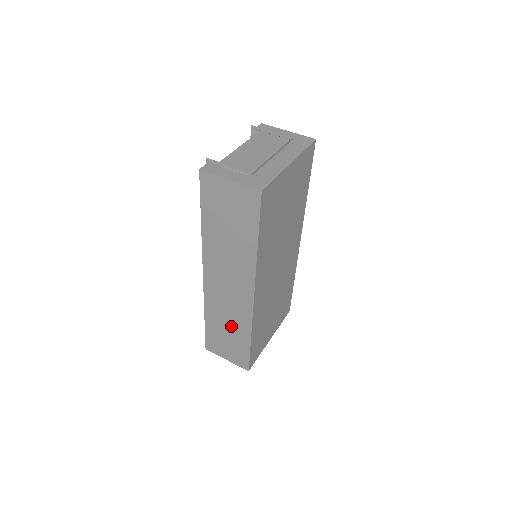
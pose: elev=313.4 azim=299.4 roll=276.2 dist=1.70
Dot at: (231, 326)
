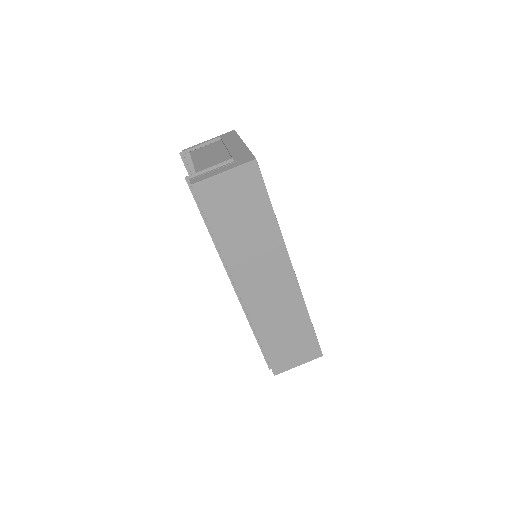
Dot at: (287, 323)
